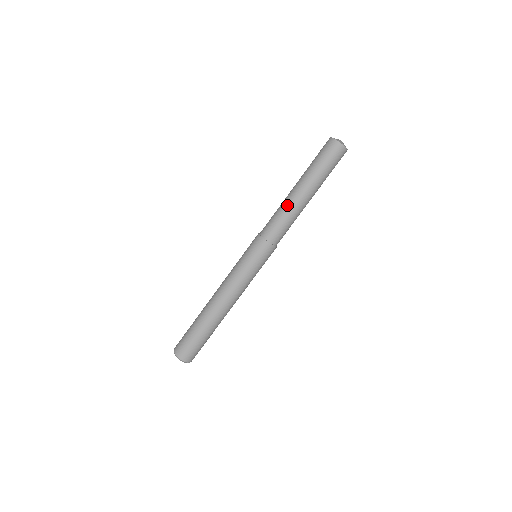
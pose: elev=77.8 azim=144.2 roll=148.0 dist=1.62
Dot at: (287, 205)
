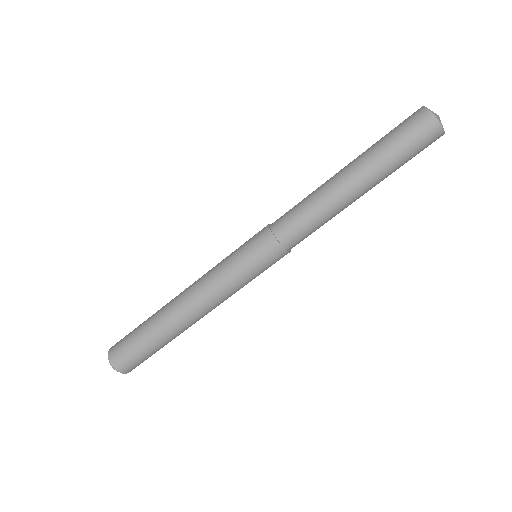
Dot at: (322, 194)
